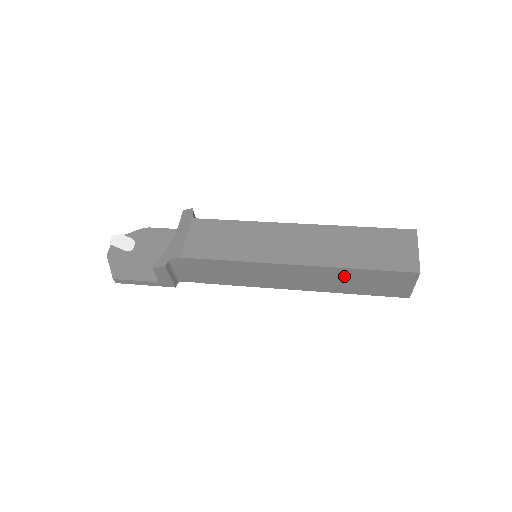
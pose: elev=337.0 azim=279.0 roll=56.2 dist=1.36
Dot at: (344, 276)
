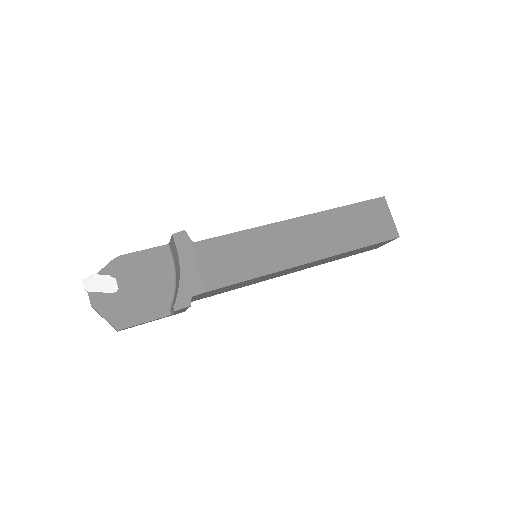
Dot at: (342, 255)
